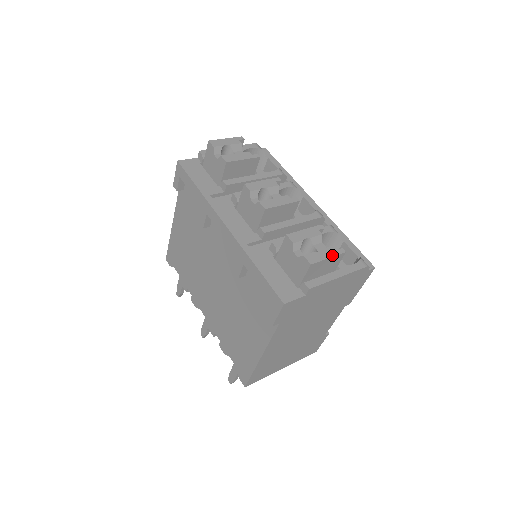
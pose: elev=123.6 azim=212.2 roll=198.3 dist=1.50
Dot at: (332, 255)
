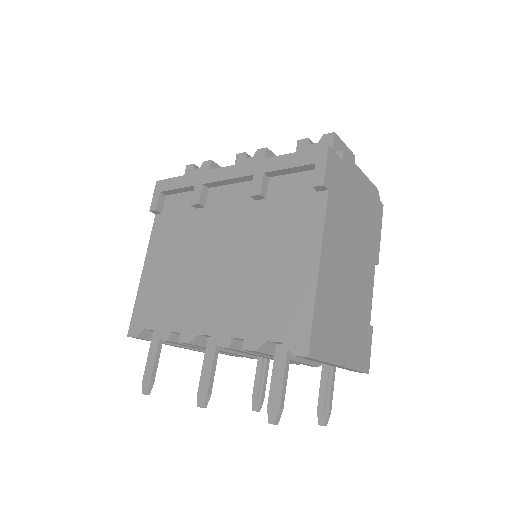
Dot at: (346, 147)
